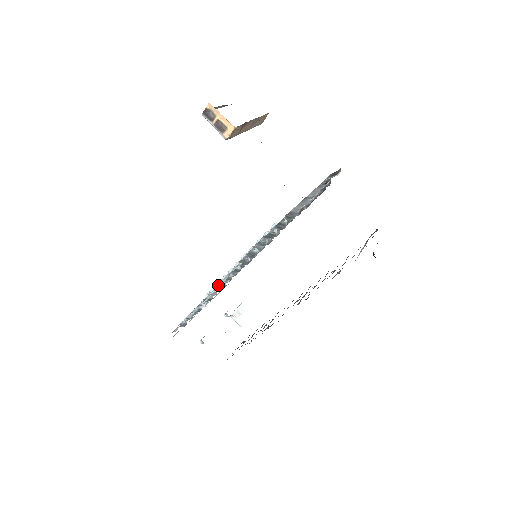
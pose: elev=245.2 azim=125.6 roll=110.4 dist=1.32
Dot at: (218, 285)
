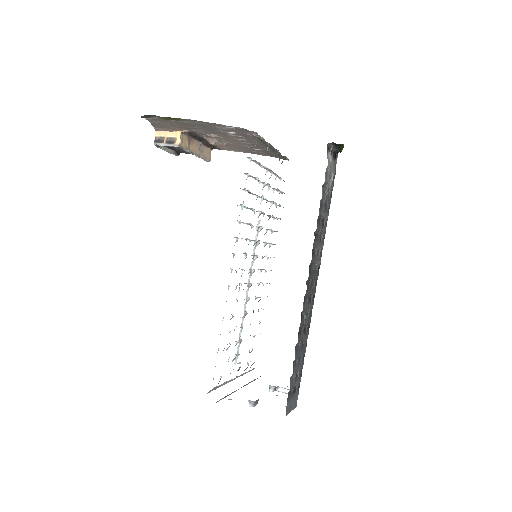
Dot at: occluded
